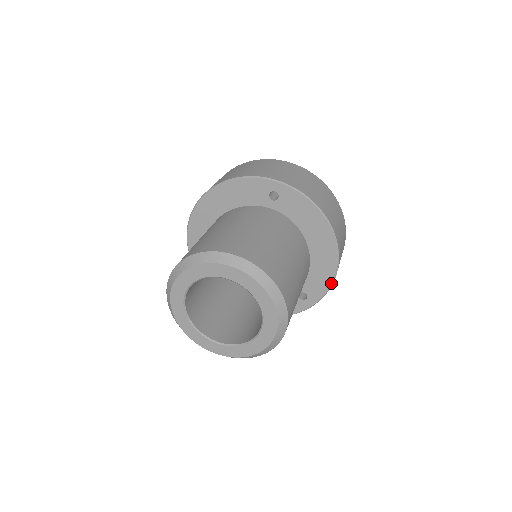
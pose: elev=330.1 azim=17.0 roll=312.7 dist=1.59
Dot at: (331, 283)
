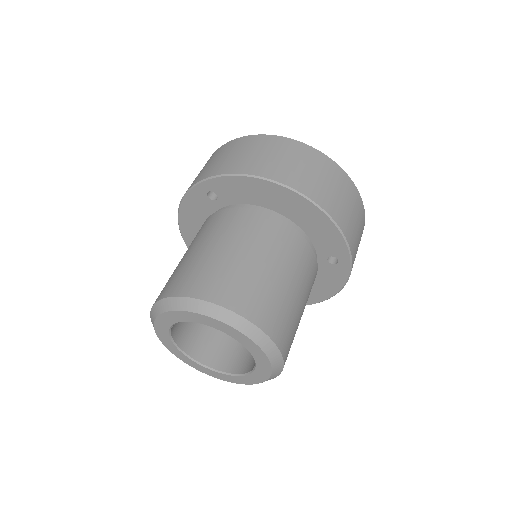
Dot at: (338, 231)
